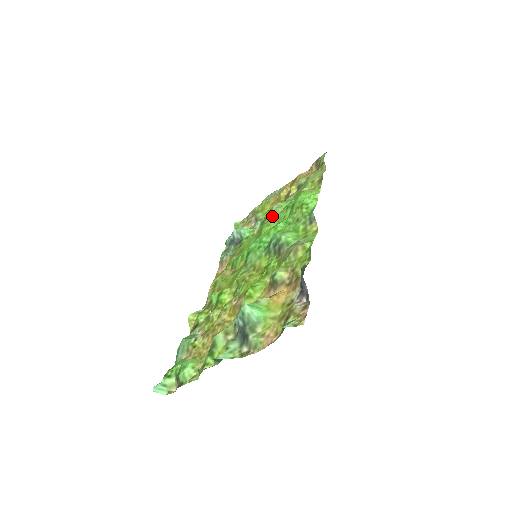
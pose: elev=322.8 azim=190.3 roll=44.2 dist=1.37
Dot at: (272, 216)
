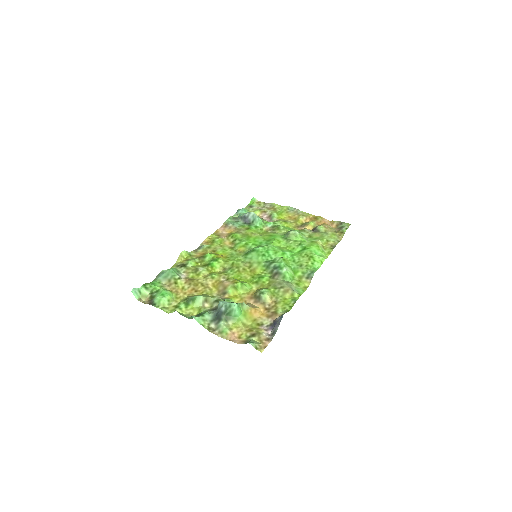
Dot at: (285, 236)
